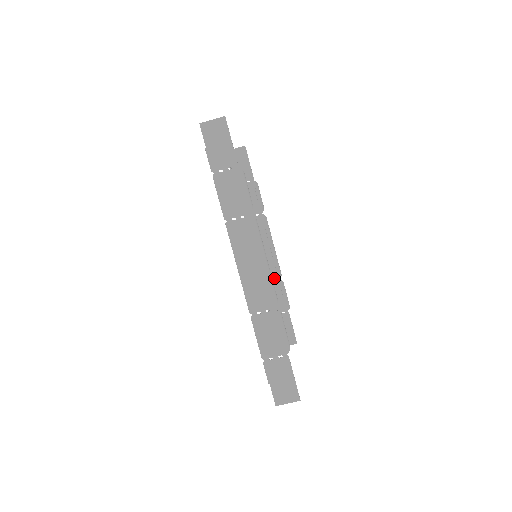
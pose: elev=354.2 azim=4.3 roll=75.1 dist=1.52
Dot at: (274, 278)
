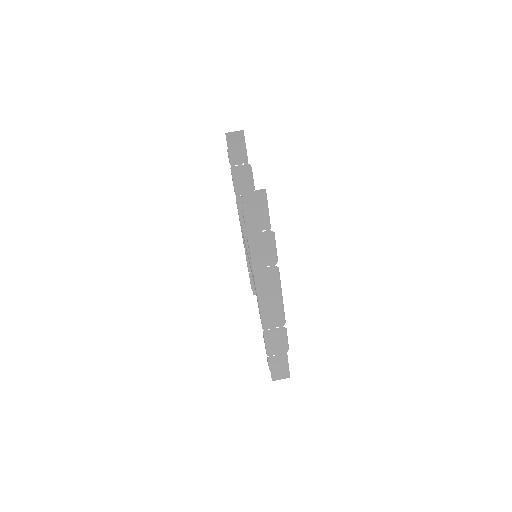
Dot at: occluded
